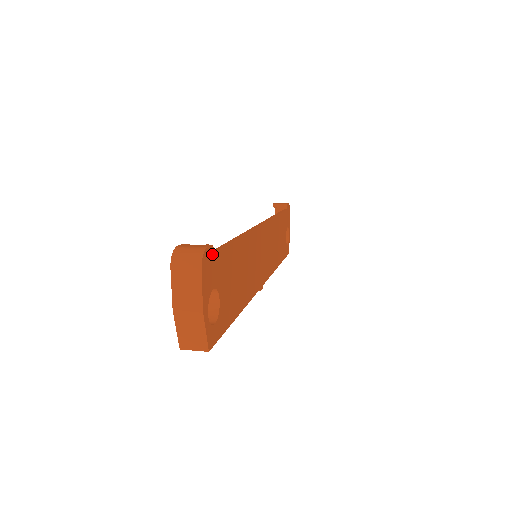
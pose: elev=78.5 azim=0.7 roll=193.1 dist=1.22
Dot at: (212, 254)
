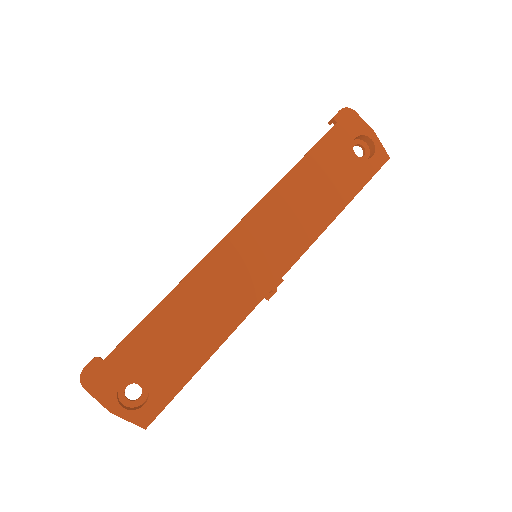
Dot at: (100, 363)
